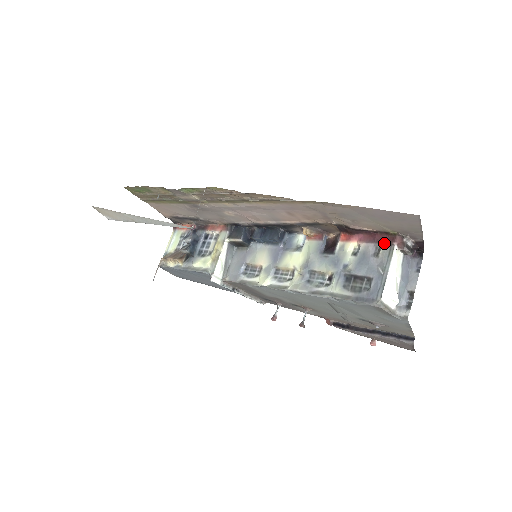
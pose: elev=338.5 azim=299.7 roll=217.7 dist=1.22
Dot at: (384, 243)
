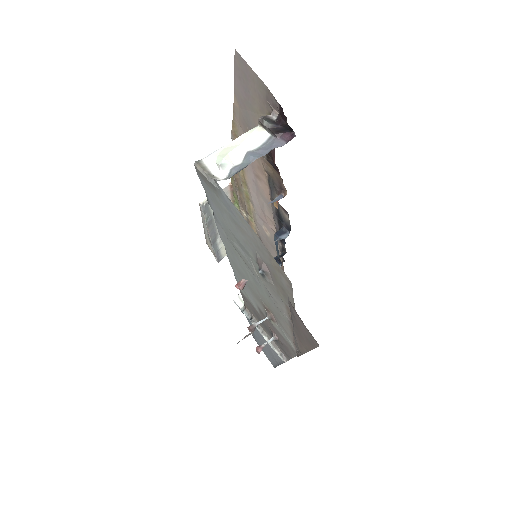
Dot at: occluded
